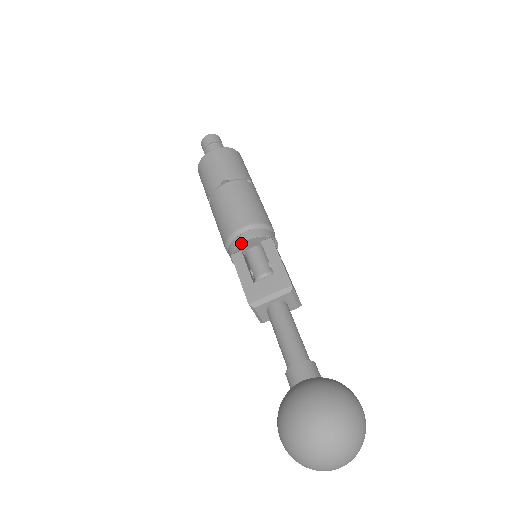
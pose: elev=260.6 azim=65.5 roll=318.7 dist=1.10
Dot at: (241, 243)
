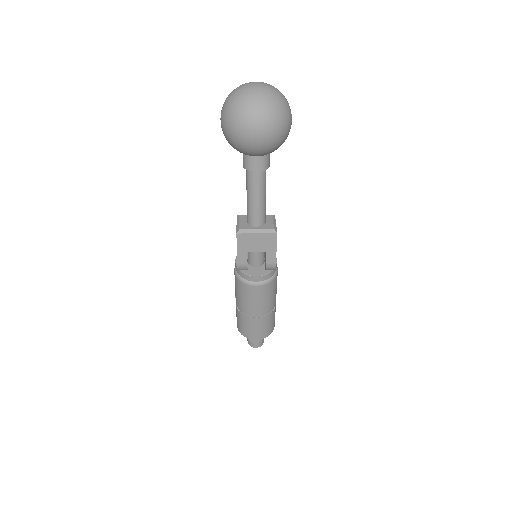
Dot at: occluded
